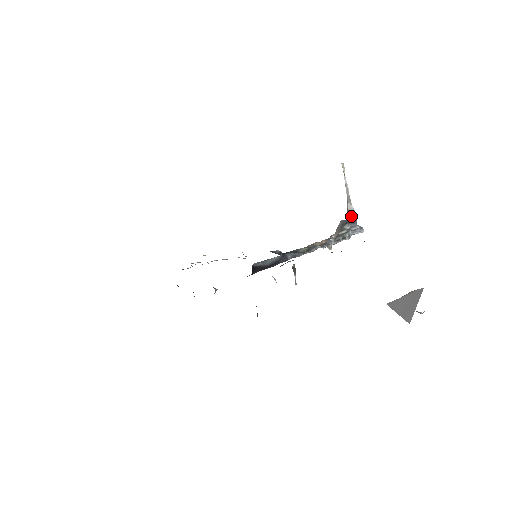
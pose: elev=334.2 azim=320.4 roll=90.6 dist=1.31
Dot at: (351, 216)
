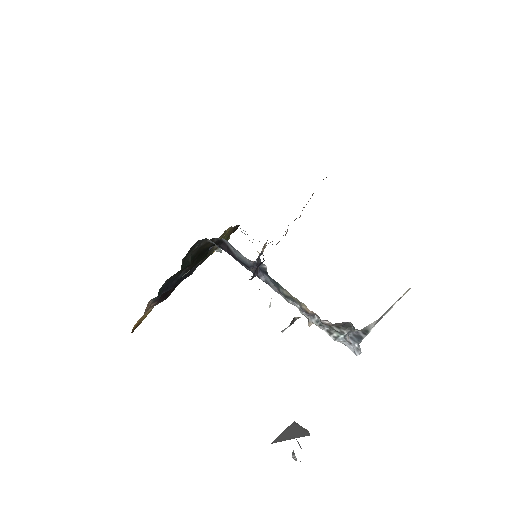
Dot at: (363, 331)
